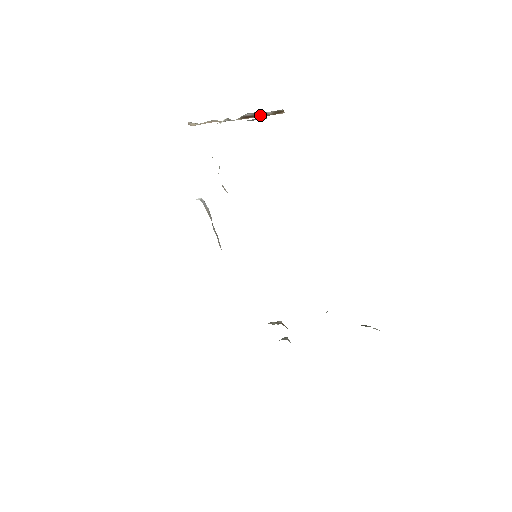
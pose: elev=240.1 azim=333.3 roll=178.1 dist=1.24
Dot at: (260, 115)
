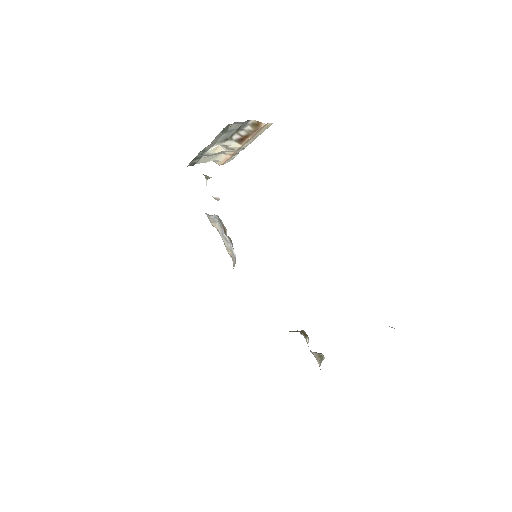
Dot at: (248, 134)
